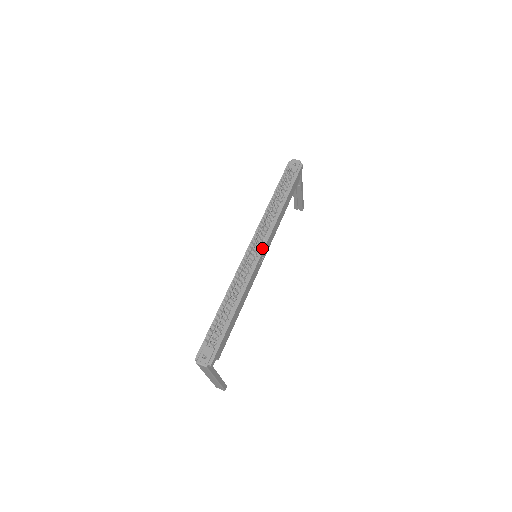
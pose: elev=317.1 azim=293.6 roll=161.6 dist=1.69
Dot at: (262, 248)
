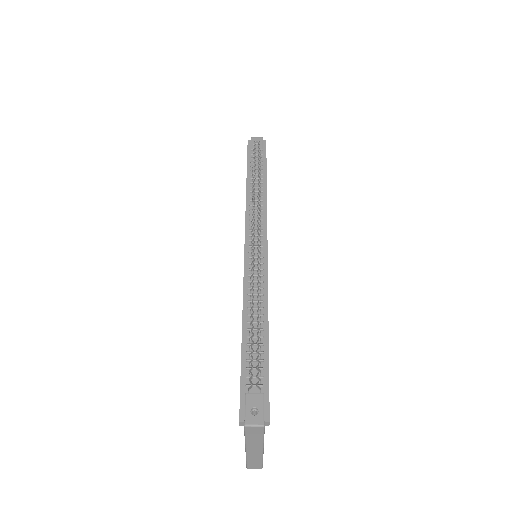
Dot at: (264, 241)
